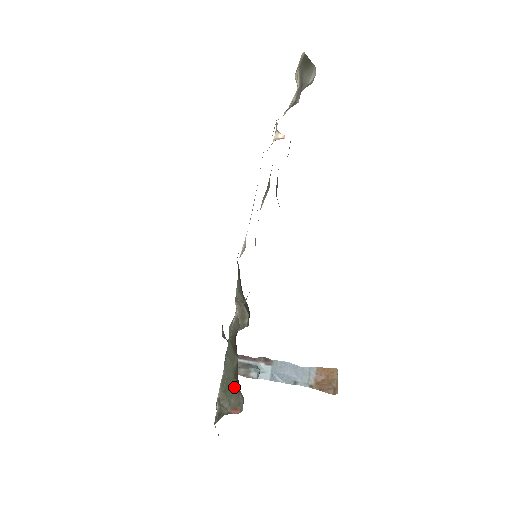
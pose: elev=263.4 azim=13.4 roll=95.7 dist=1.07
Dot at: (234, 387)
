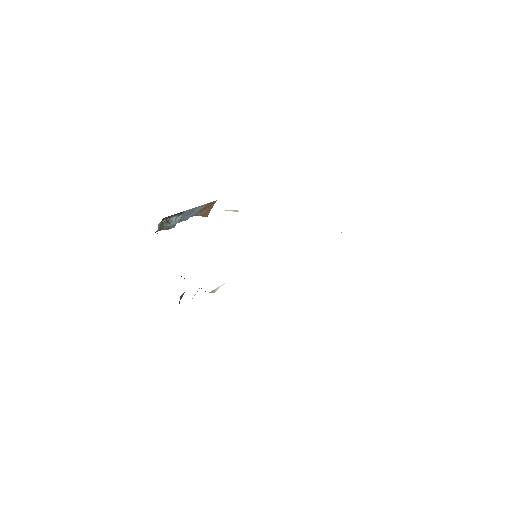
Dot at: occluded
